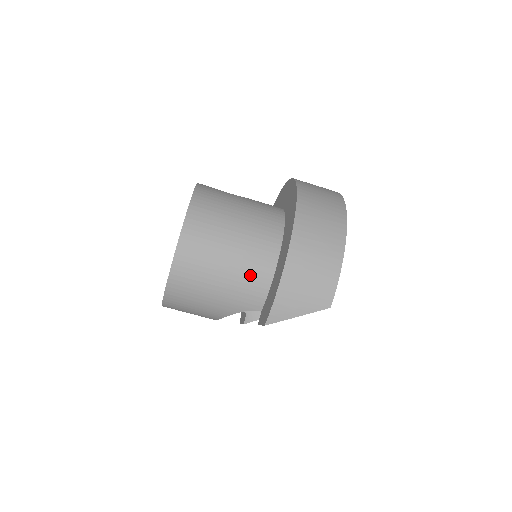
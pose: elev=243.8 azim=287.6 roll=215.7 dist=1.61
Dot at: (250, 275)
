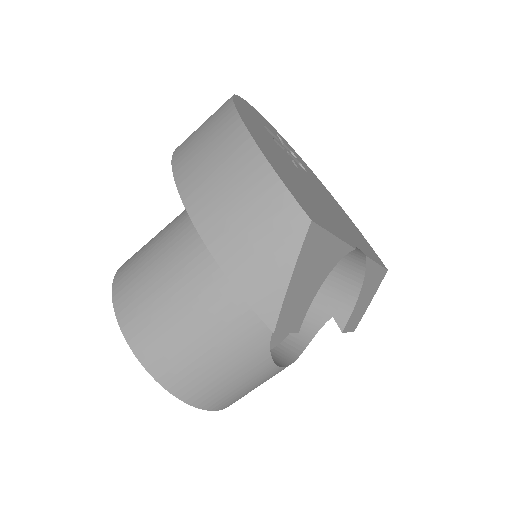
Dot at: (220, 291)
